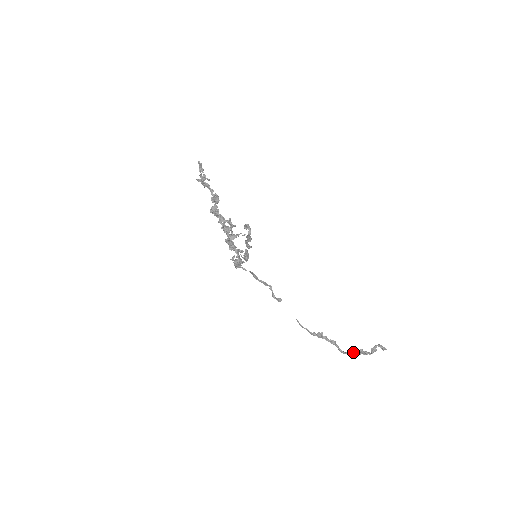
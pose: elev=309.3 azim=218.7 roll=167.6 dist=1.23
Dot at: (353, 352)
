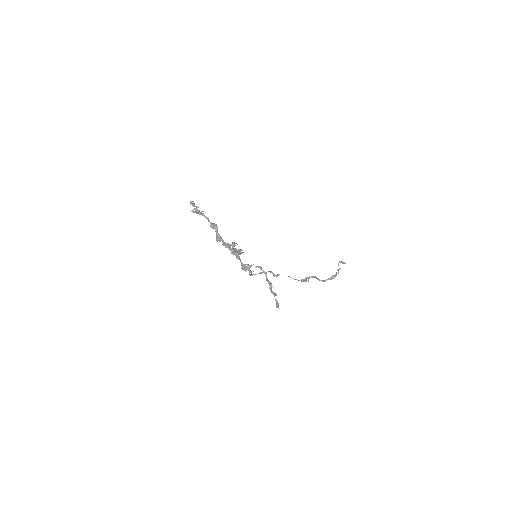
Dot at: (328, 279)
